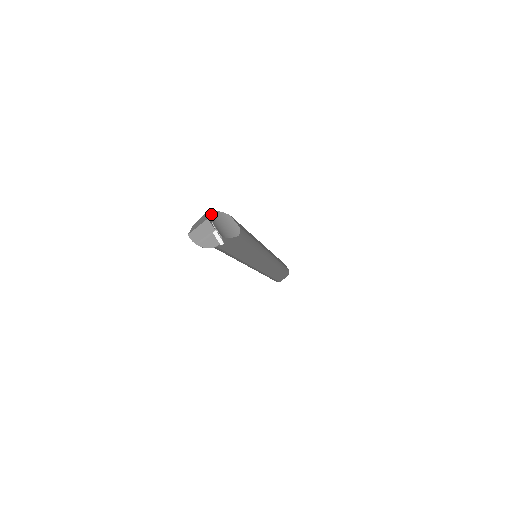
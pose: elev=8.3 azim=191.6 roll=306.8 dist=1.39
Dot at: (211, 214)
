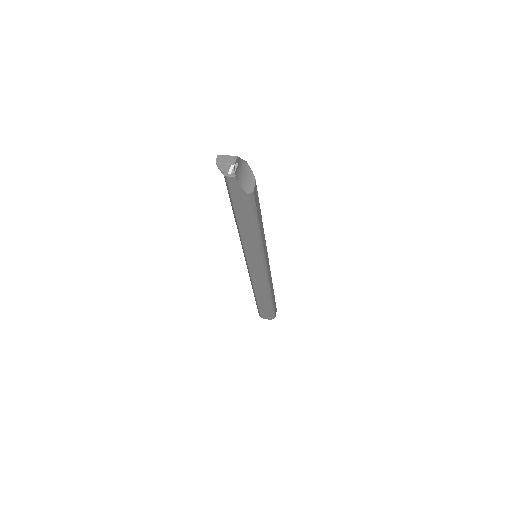
Dot at: (244, 163)
